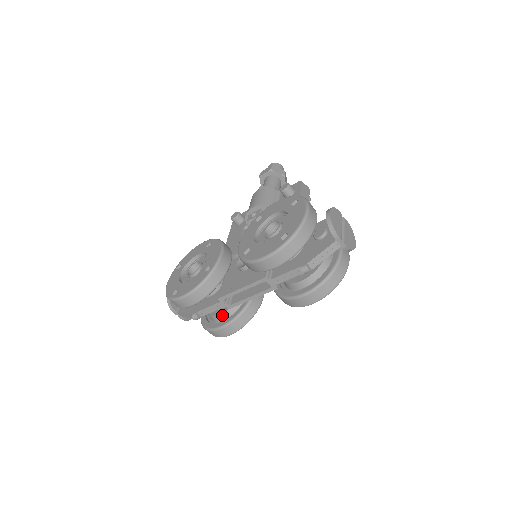
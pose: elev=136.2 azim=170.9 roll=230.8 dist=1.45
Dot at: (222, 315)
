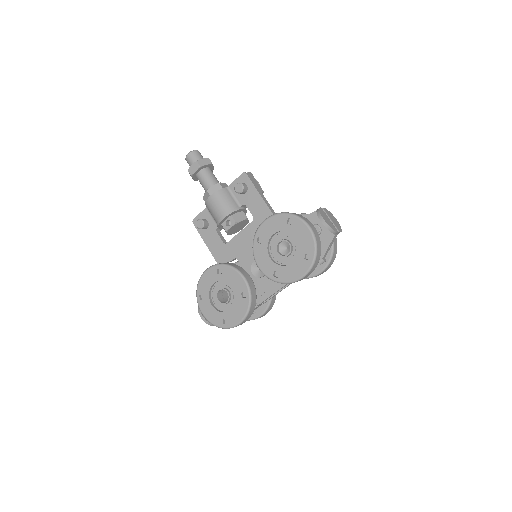
Dot at: occluded
